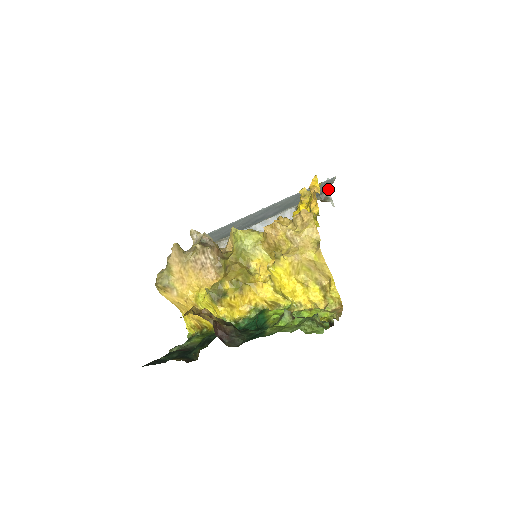
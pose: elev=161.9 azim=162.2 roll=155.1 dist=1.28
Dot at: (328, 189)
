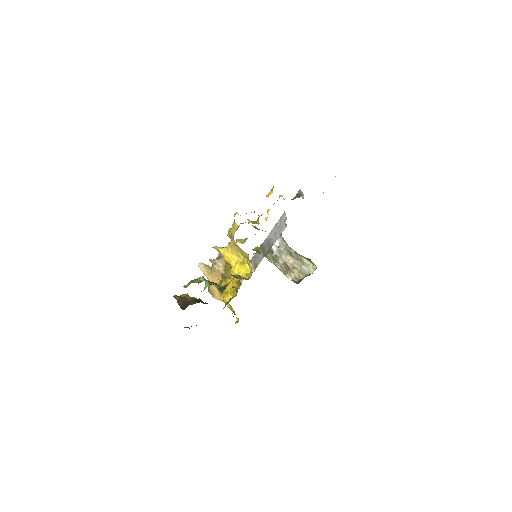
Dot at: occluded
